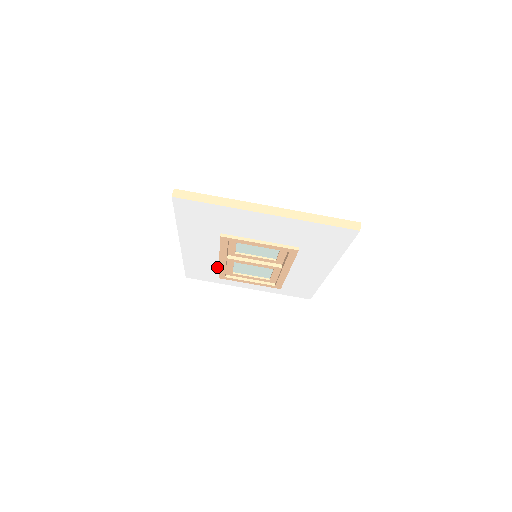
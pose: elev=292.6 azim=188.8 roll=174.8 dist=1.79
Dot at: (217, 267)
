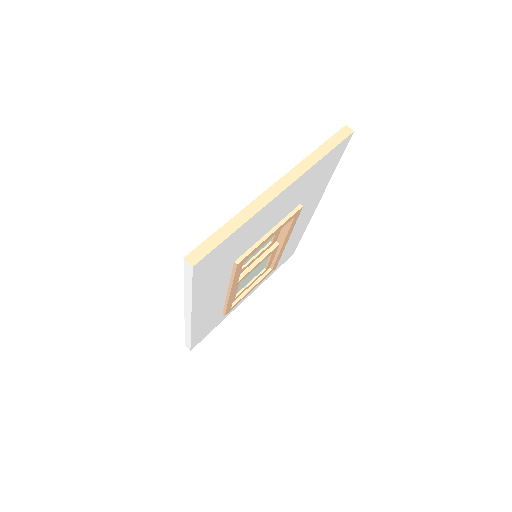
Dot at: (222, 306)
